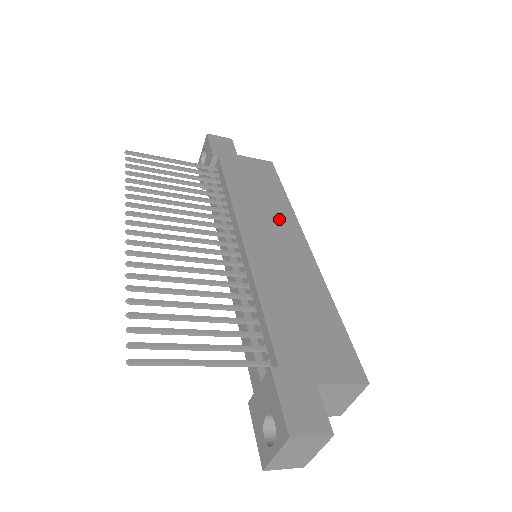
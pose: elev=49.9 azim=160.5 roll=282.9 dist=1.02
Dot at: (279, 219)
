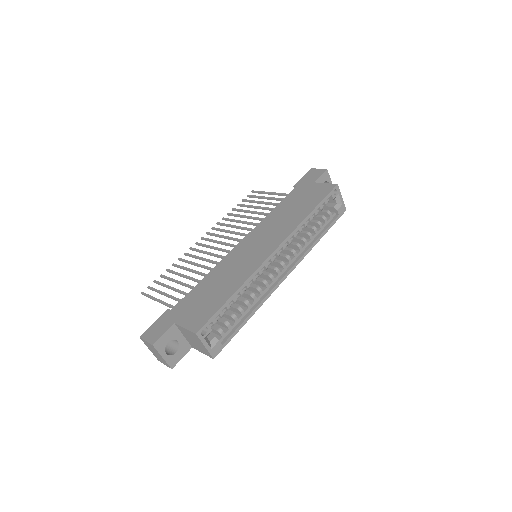
Dot at: (279, 231)
